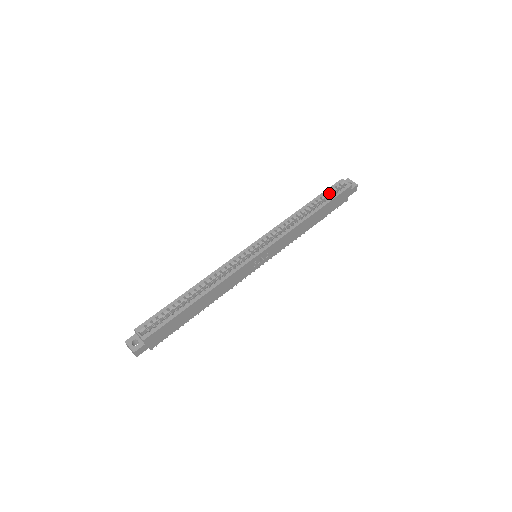
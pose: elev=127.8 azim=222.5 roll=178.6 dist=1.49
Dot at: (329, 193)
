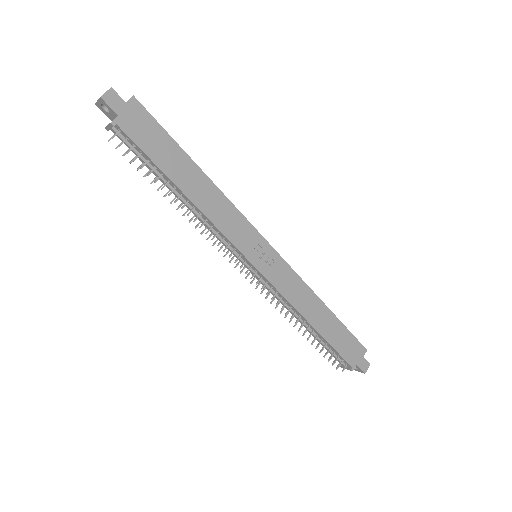
Dot at: occluded
